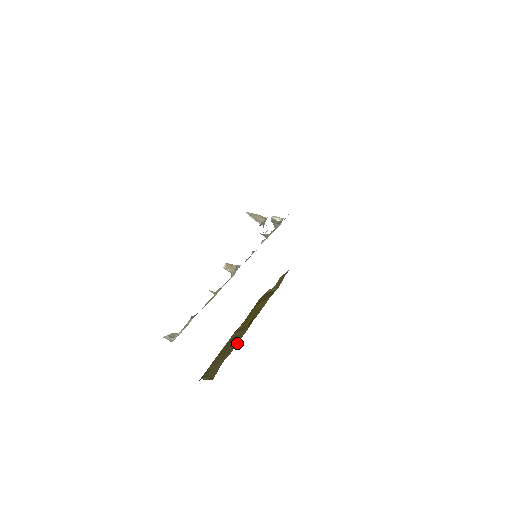
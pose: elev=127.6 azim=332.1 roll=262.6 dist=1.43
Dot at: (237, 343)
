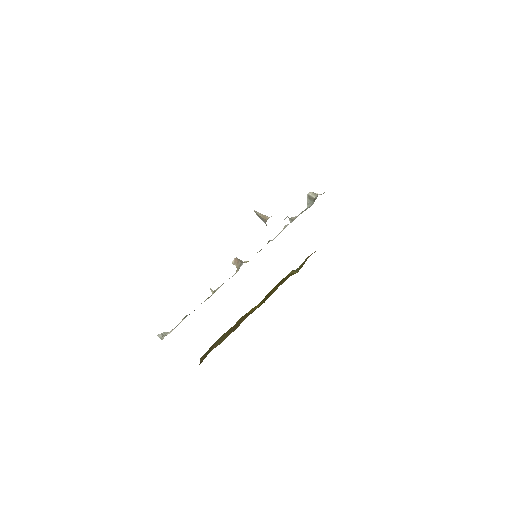
Dot at: occluded
